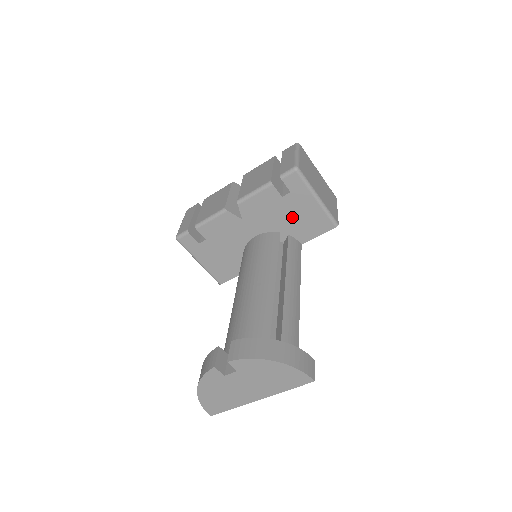
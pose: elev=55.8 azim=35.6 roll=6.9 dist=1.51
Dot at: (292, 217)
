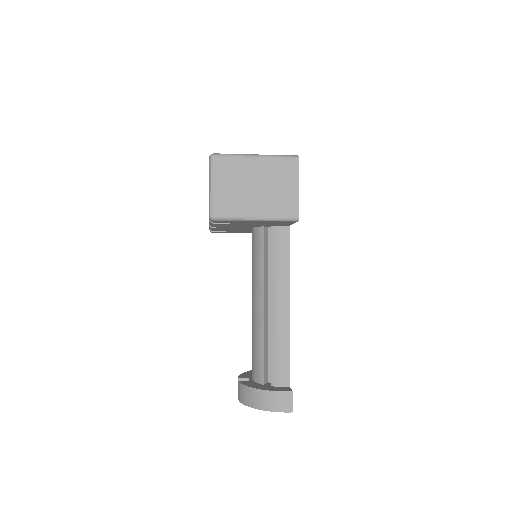
Dot at: (256, 224)
